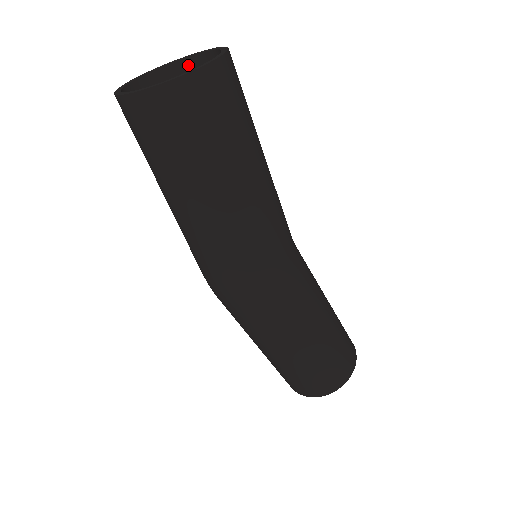
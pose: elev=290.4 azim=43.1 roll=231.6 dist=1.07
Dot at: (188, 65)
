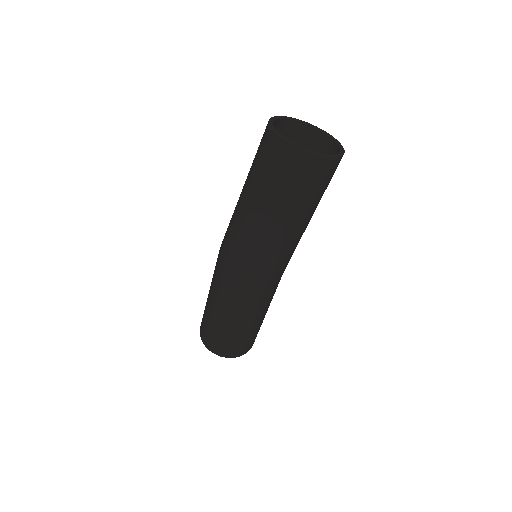
Dot at: (297, 126)
